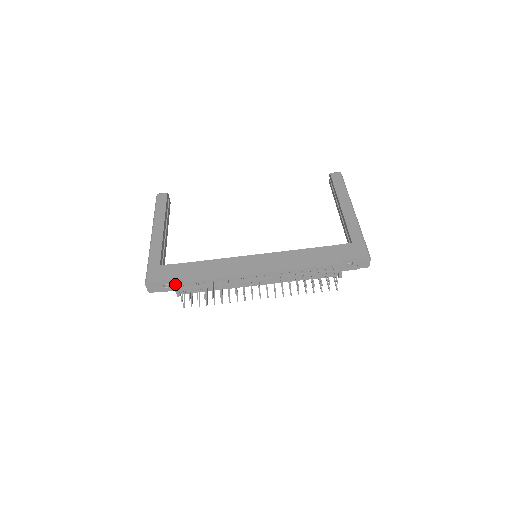
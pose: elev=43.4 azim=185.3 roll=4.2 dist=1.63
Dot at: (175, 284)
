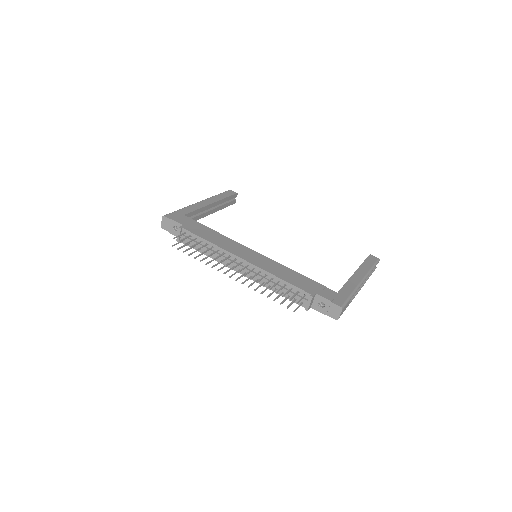
Dot at: (181, 227)
